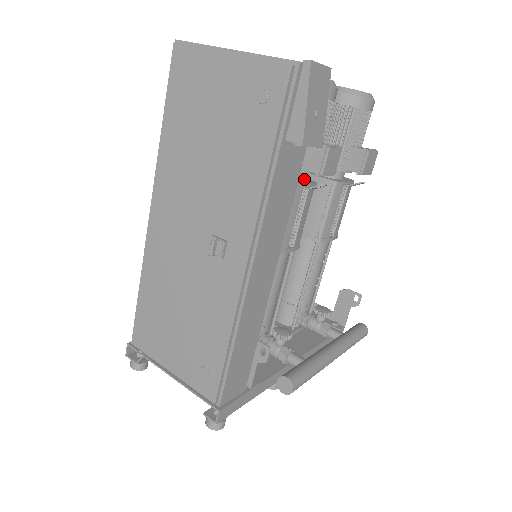
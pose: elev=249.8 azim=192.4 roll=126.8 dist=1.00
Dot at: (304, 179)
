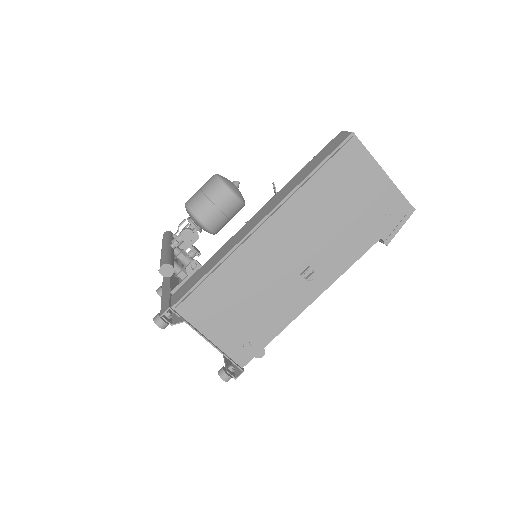
Dot at: occluded
